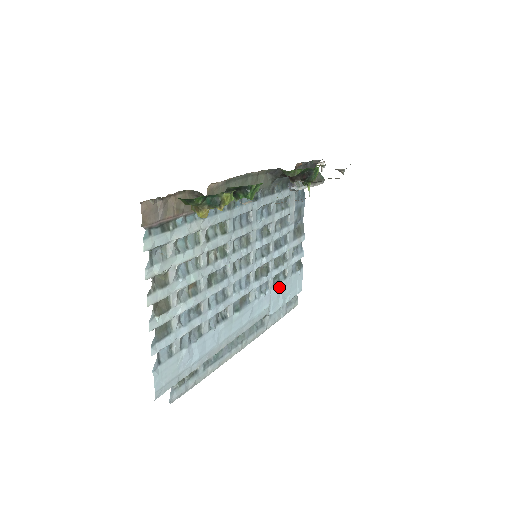
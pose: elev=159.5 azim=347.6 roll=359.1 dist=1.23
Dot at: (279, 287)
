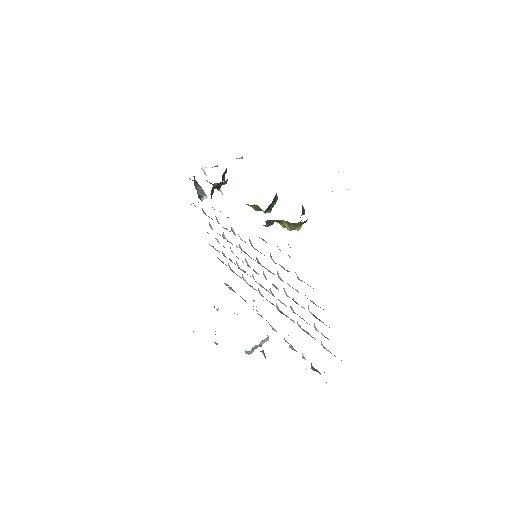
Dot at: occluded
